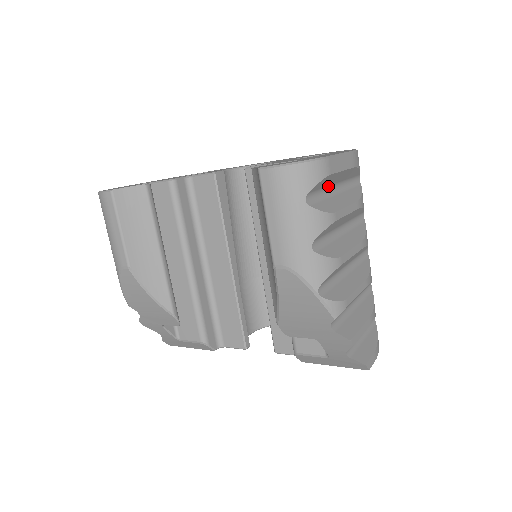
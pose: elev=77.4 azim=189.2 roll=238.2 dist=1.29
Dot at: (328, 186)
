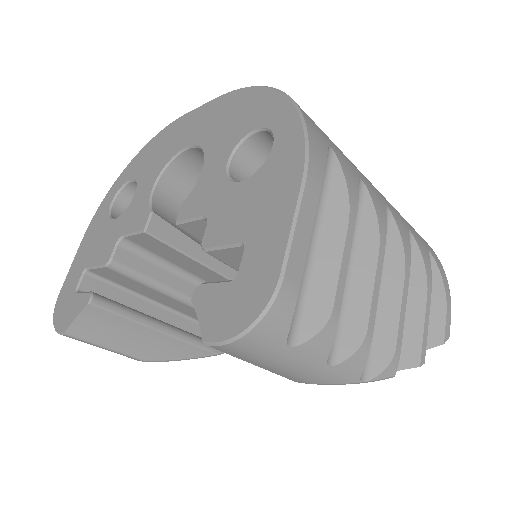
Dot at: occluded
